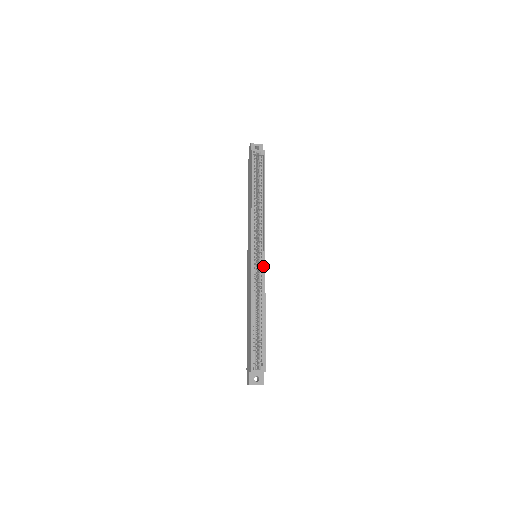
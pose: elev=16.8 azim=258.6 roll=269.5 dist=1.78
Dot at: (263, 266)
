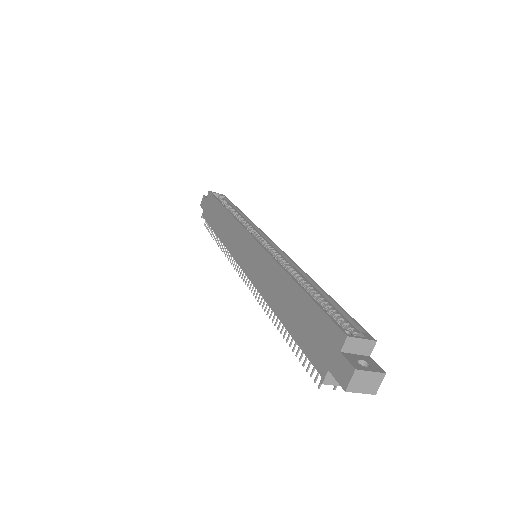
Dot at: (276, 250)
